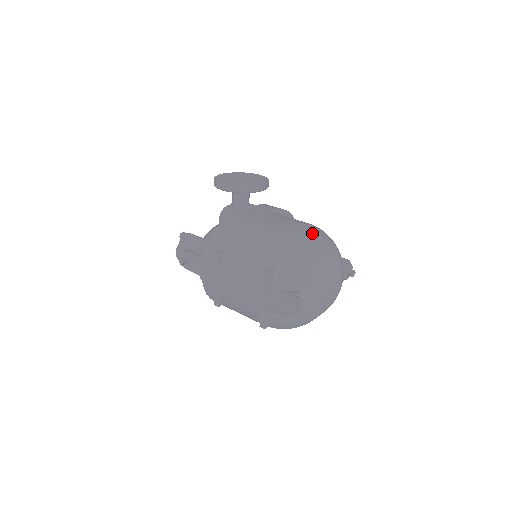
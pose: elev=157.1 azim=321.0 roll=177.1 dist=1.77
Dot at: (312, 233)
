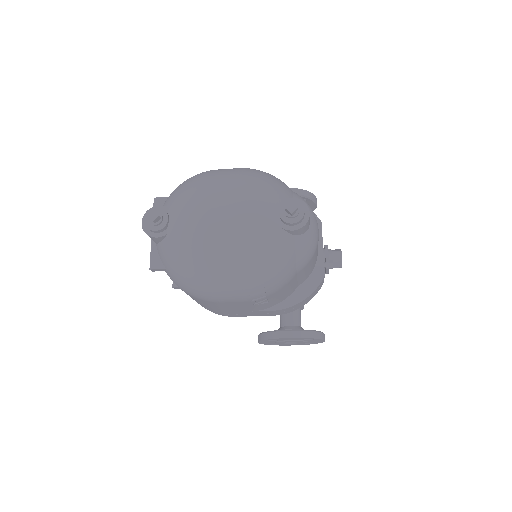
Dot at: occluded
